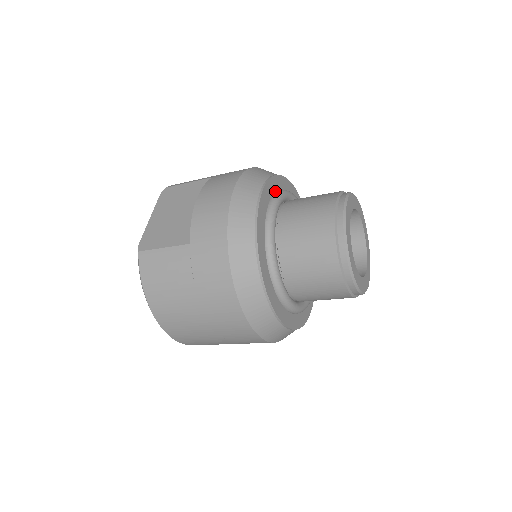
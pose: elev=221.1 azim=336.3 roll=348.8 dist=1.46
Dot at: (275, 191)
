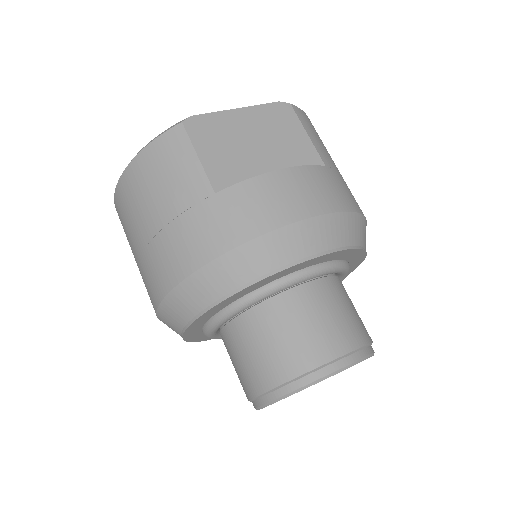
Dot at: (339, 258)
